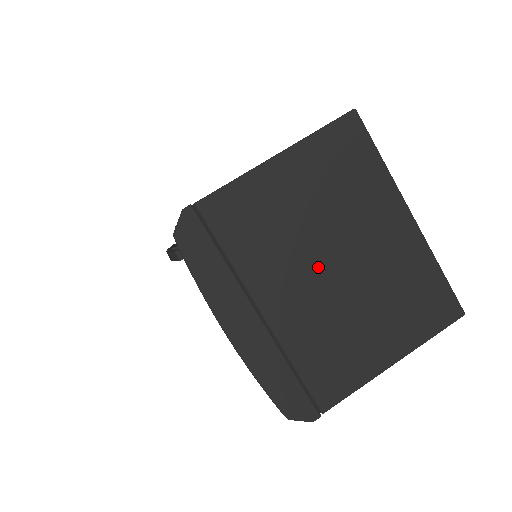
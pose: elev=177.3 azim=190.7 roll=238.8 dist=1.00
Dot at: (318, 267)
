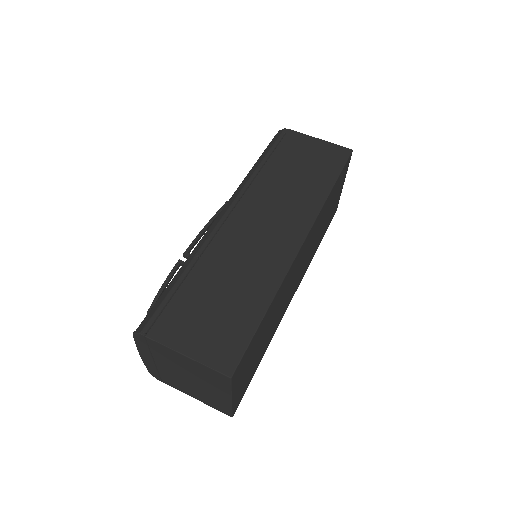
Dot at: (183, 375)
